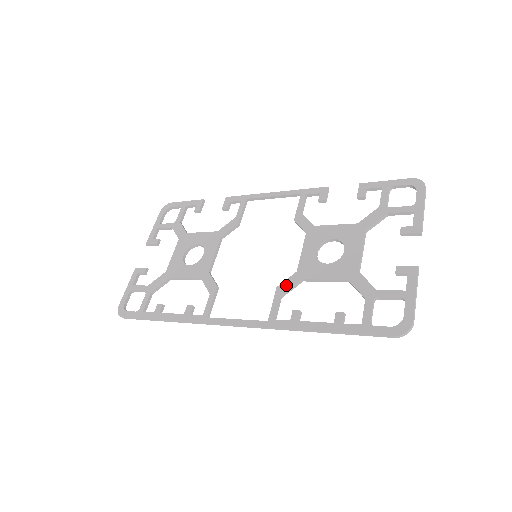
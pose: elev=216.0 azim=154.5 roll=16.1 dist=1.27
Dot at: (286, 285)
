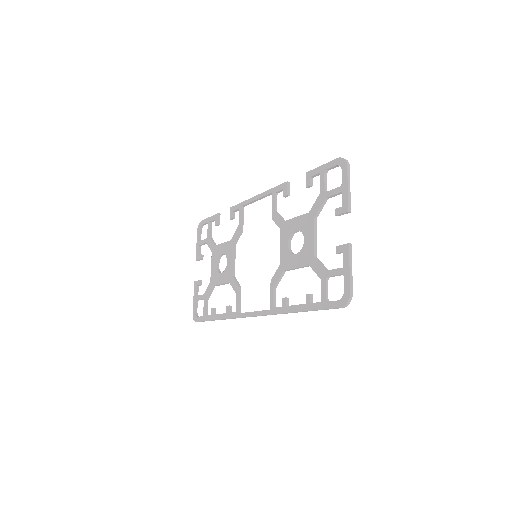
Dot at: (275, 278)
